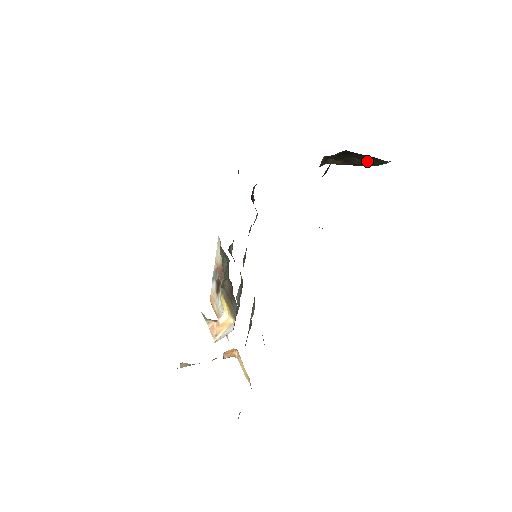
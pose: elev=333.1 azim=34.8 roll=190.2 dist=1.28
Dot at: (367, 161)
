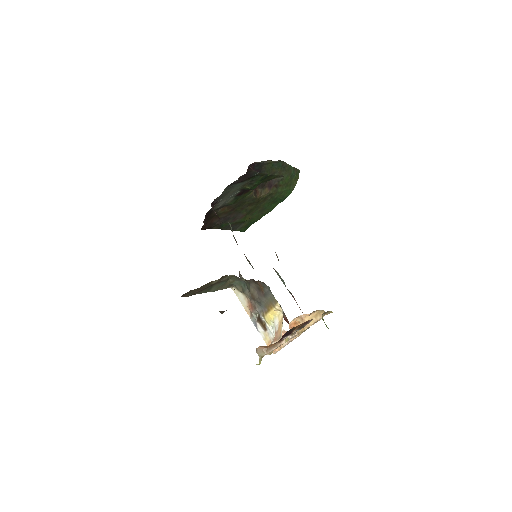
Dot at: (279, 174)
